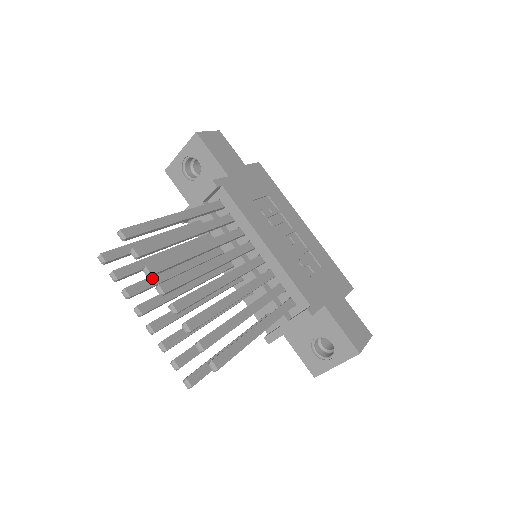
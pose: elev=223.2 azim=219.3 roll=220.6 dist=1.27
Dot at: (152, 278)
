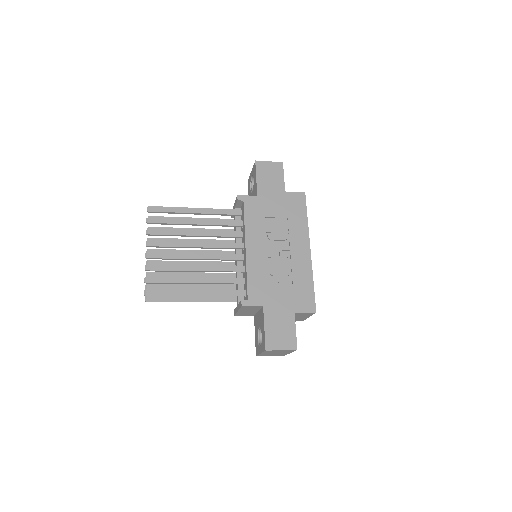
Dot at: (170, 239)
